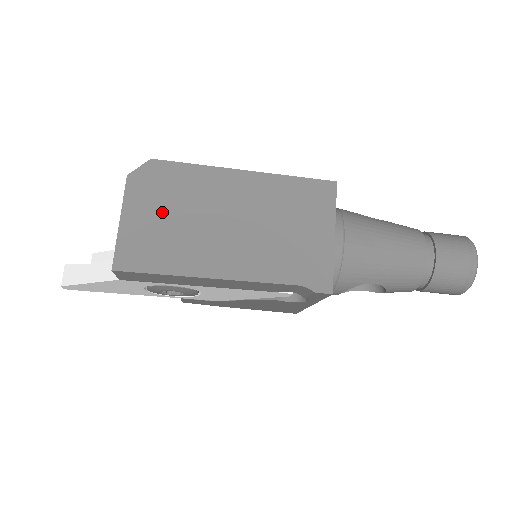
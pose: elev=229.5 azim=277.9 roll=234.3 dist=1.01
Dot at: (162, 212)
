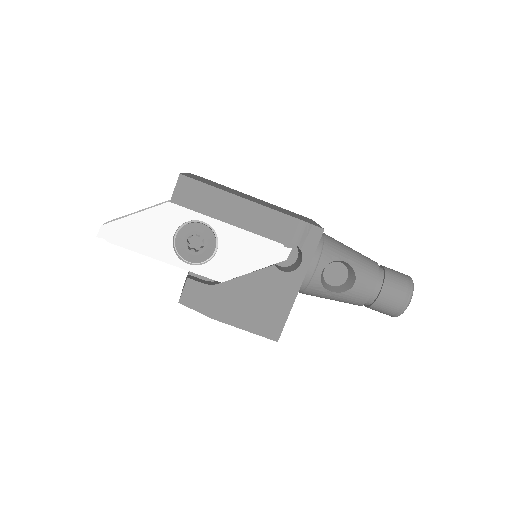
Dot at: (210, 182)
